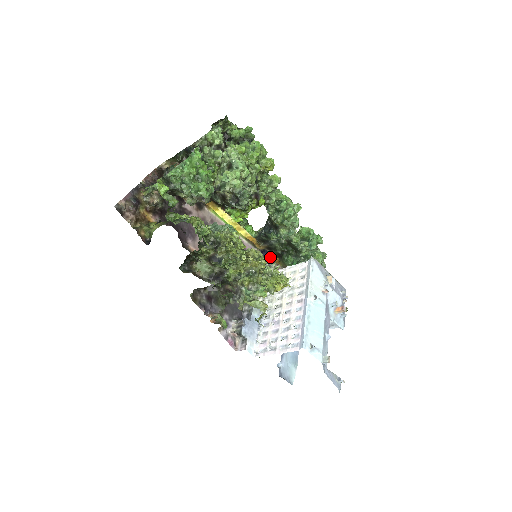
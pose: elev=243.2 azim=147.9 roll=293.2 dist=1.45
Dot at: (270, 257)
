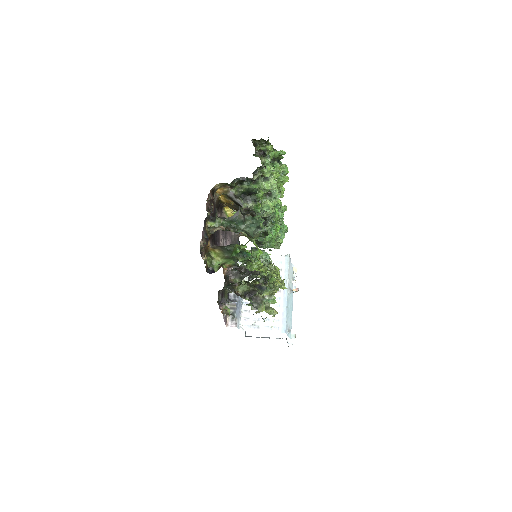
Dot at: (270, 261)
